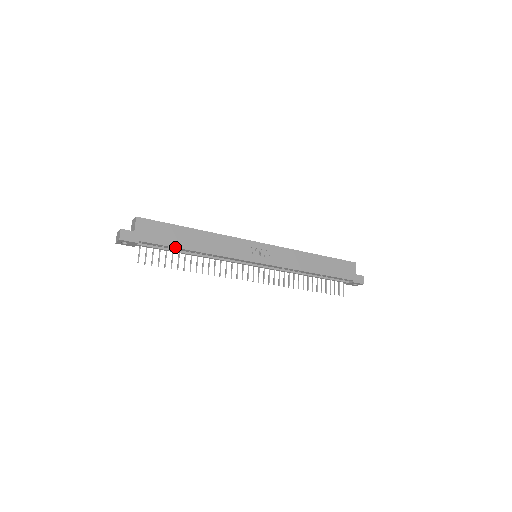
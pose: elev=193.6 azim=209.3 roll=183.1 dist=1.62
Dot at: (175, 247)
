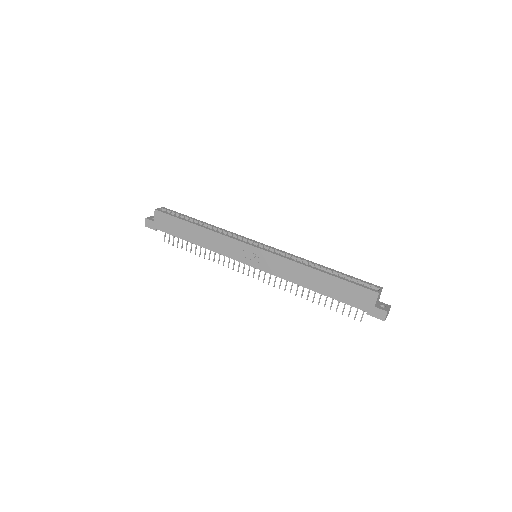
Dot at: (180, 238)
